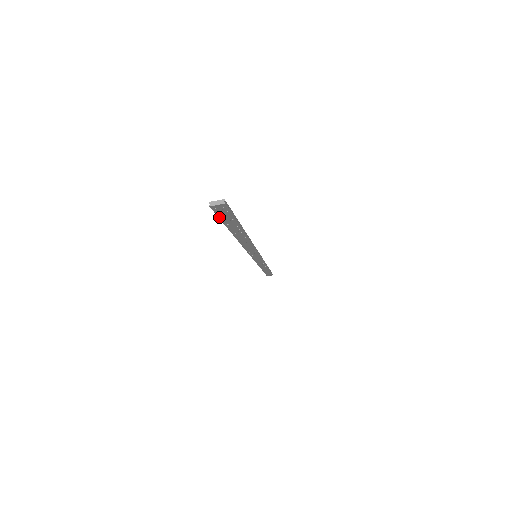
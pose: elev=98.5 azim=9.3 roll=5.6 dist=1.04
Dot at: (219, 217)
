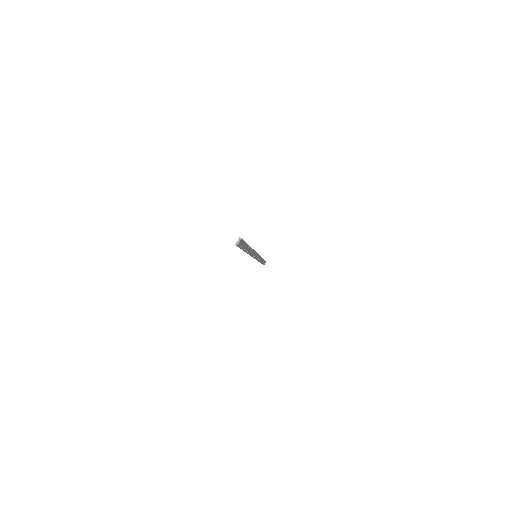
Dot at: (240, 248)
